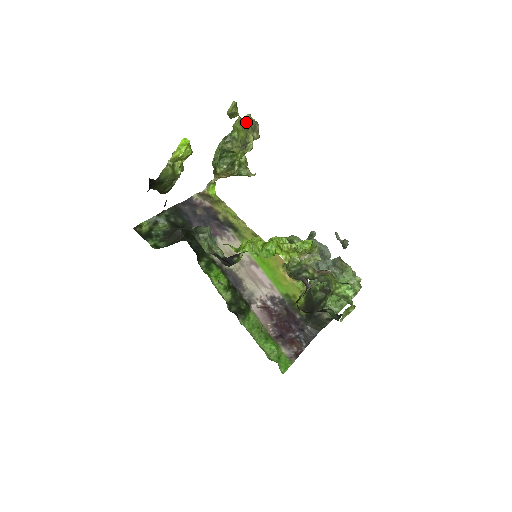
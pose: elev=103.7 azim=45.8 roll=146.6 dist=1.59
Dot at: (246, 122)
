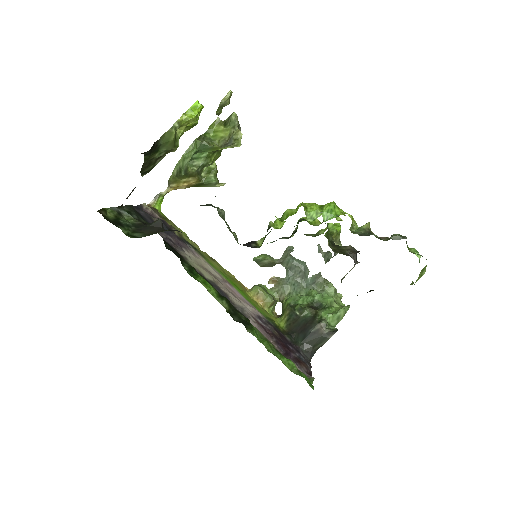
Dot at: (233, 119)
